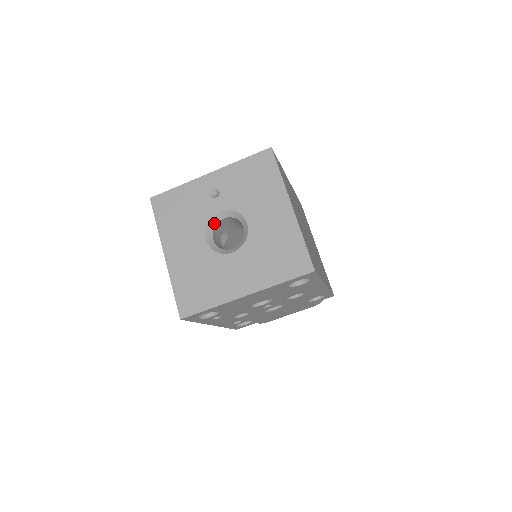
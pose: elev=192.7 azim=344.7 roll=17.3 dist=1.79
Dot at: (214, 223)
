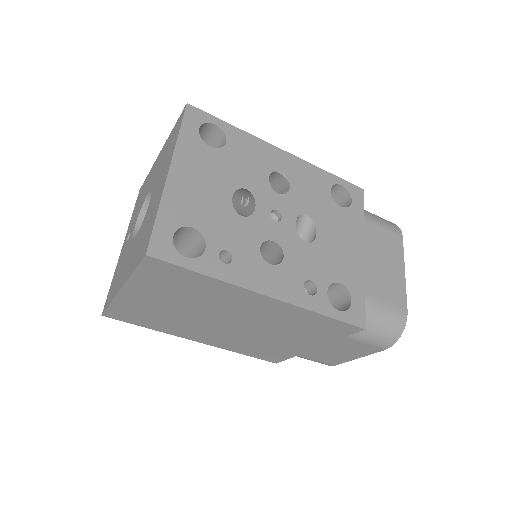
Dot at: occluded
